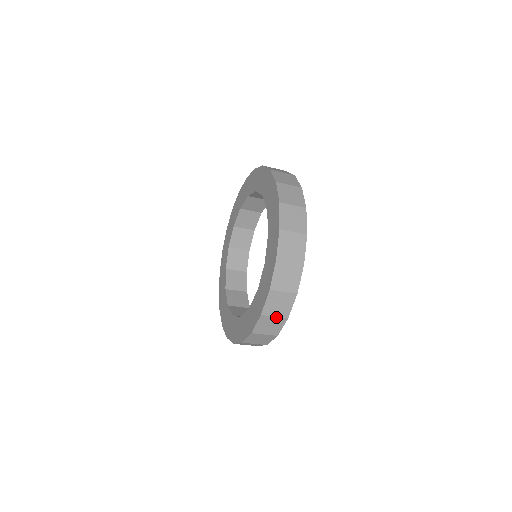
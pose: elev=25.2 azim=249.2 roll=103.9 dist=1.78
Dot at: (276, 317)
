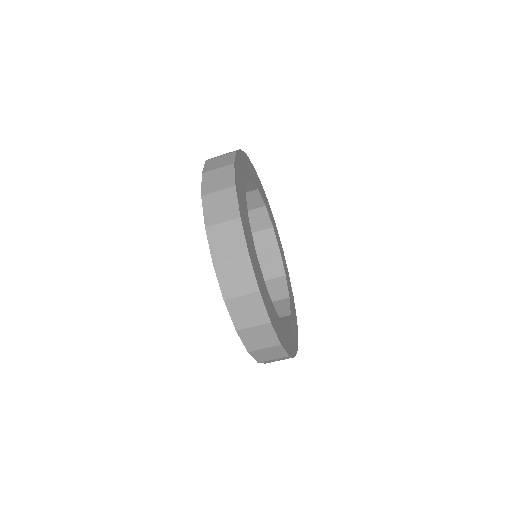
Dot at: (225, 223)
